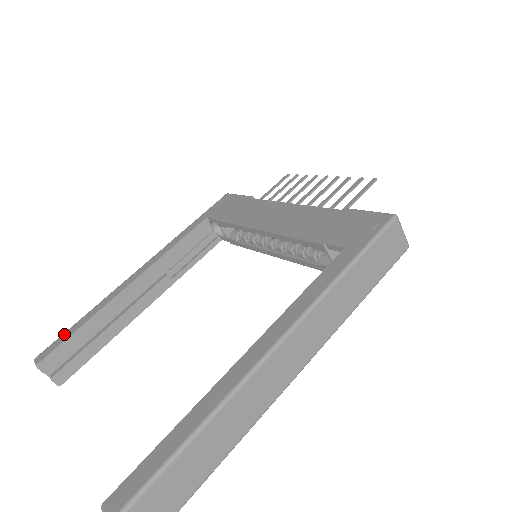
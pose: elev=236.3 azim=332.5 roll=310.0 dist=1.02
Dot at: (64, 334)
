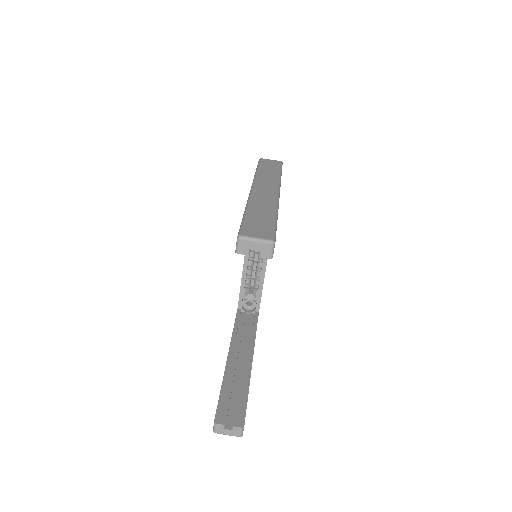
Dot at: occluded
